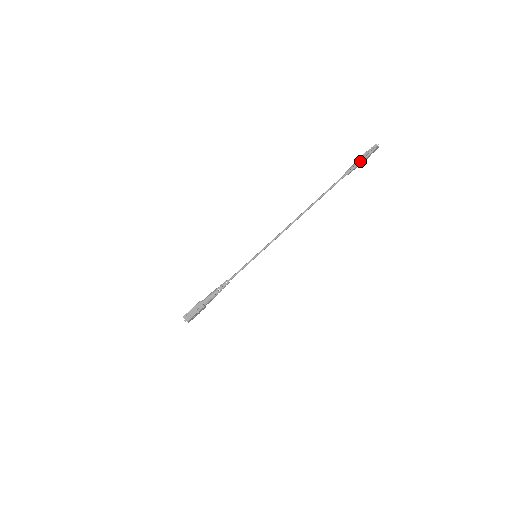
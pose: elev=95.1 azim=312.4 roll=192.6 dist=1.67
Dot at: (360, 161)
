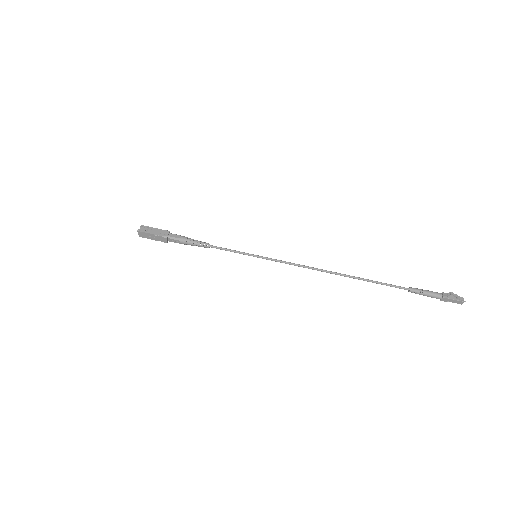
Dot at: (434, 293)
